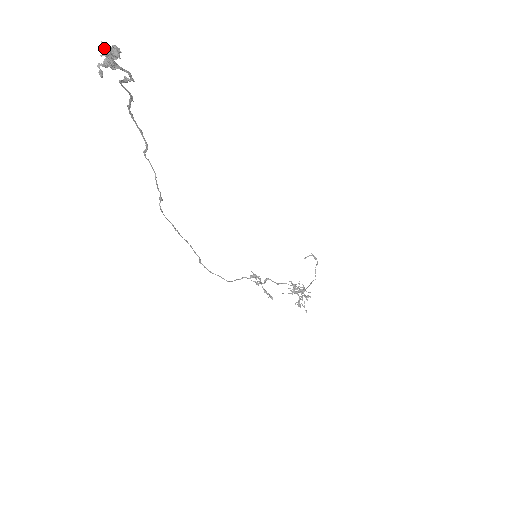
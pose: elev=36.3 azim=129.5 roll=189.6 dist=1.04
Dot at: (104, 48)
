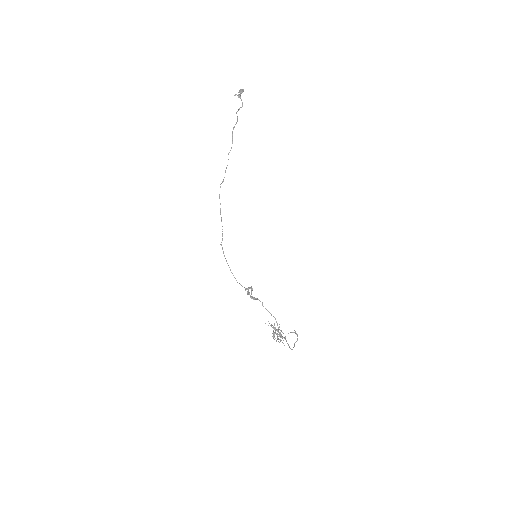
Dot at: (240, 90)
